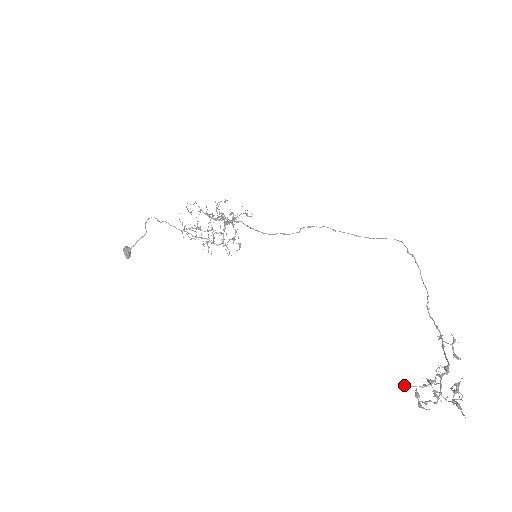
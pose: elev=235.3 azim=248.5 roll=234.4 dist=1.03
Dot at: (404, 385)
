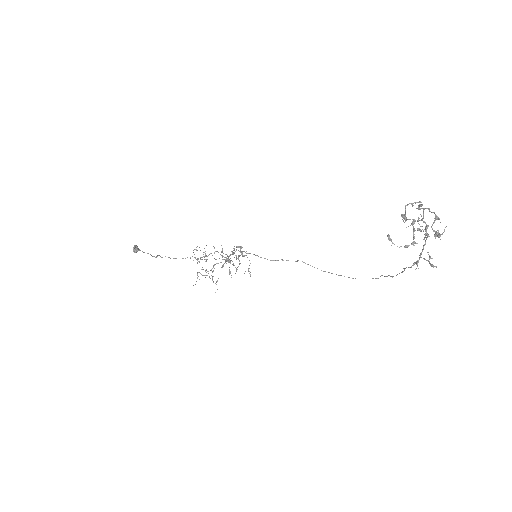
Dot at: occluded
